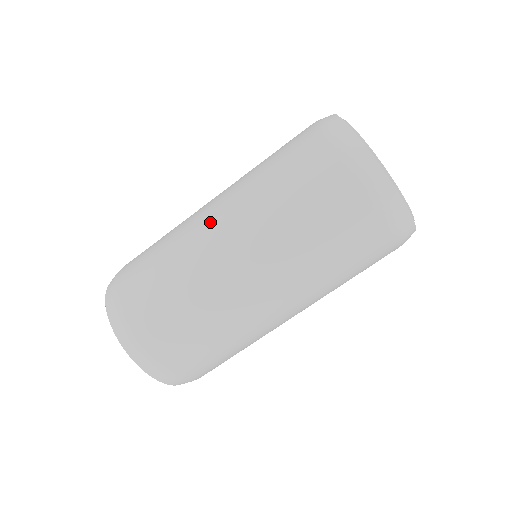
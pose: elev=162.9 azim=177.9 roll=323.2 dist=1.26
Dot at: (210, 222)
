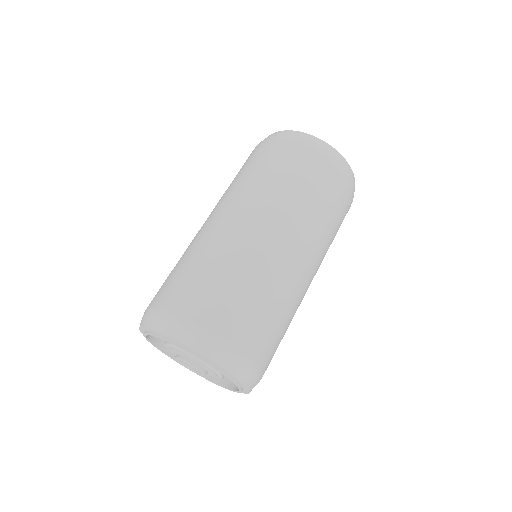
Dot at: (207, 221)
